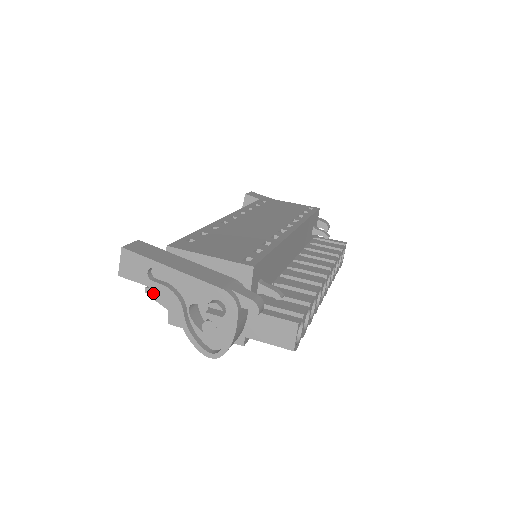
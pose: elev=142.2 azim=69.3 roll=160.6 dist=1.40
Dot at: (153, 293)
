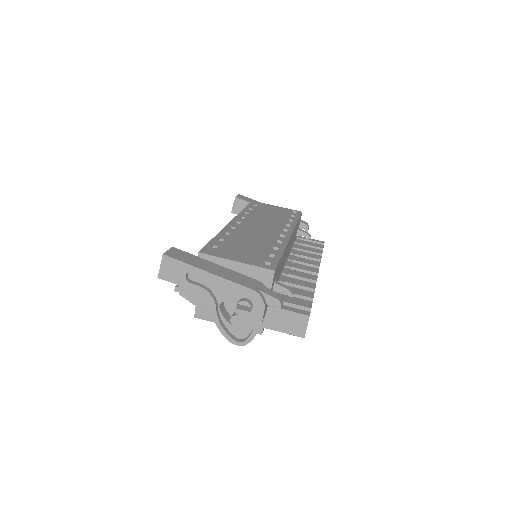
Dot at: (182, 291)
